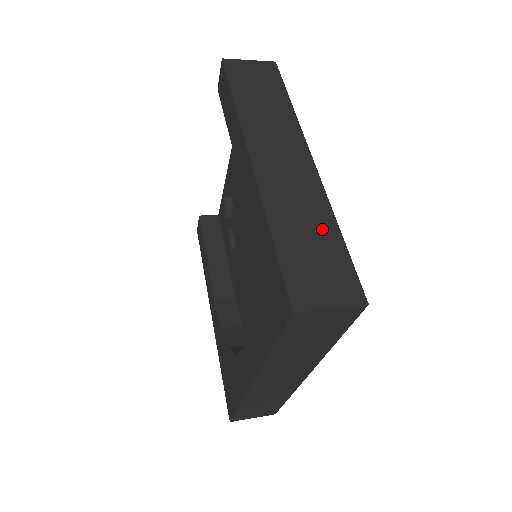
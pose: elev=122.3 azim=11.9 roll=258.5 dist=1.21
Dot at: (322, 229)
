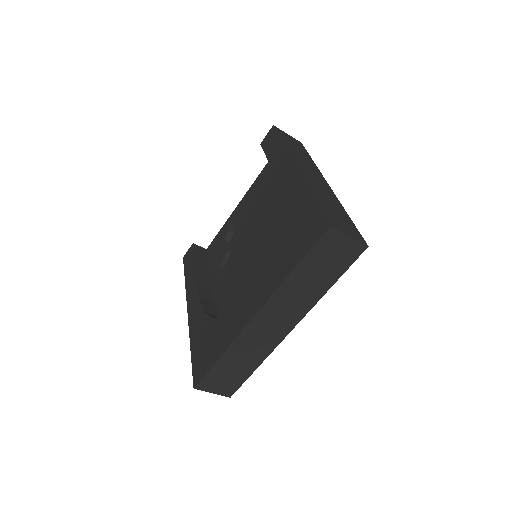
Dot at: (339, 209)
